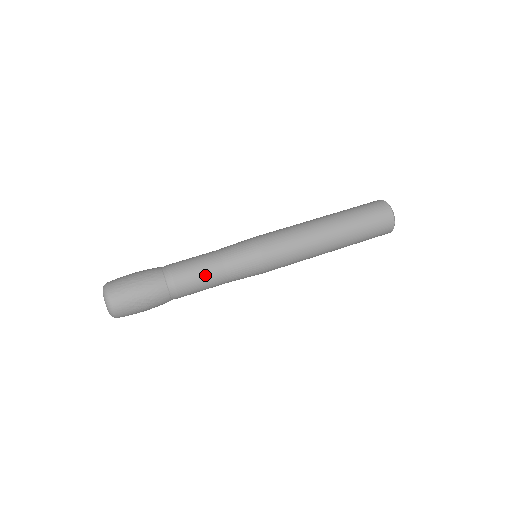
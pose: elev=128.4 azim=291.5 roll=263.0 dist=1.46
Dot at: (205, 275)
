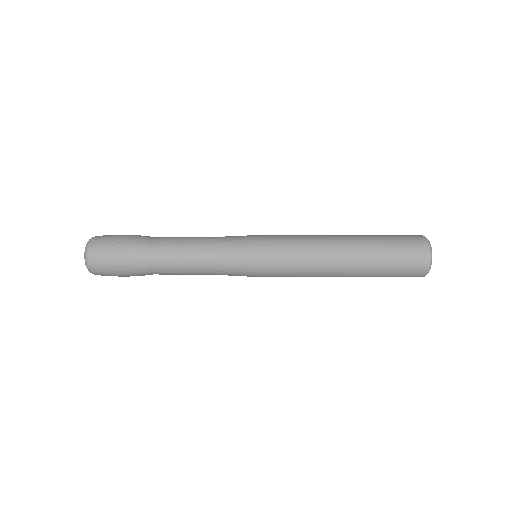
Dot at: (192, 274)
